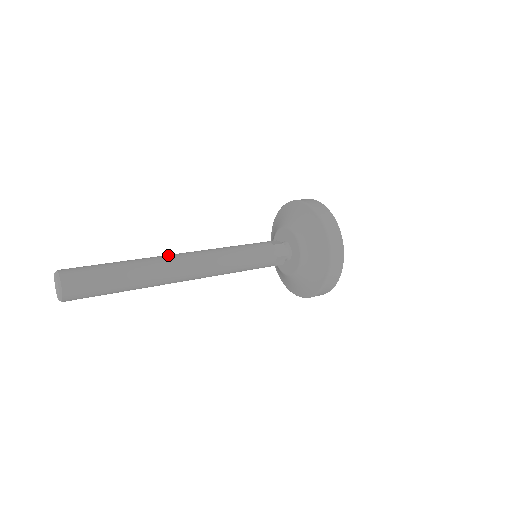
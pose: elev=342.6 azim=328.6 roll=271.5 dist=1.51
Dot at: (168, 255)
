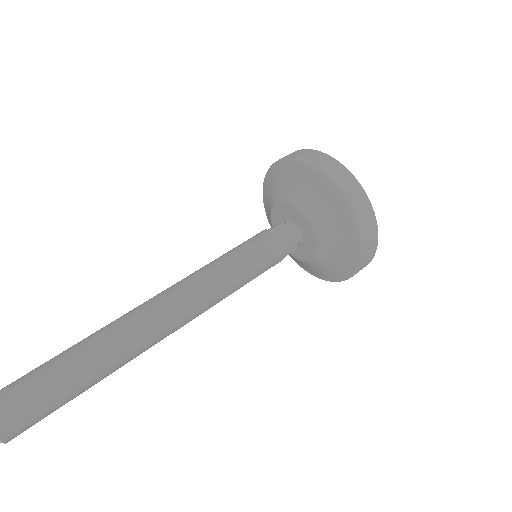
Dot at: (141, 316)
